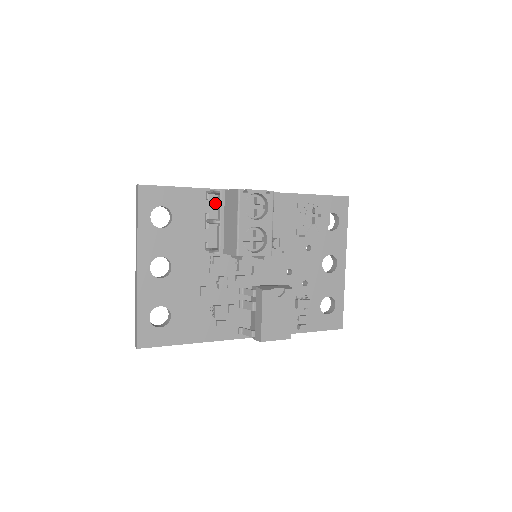
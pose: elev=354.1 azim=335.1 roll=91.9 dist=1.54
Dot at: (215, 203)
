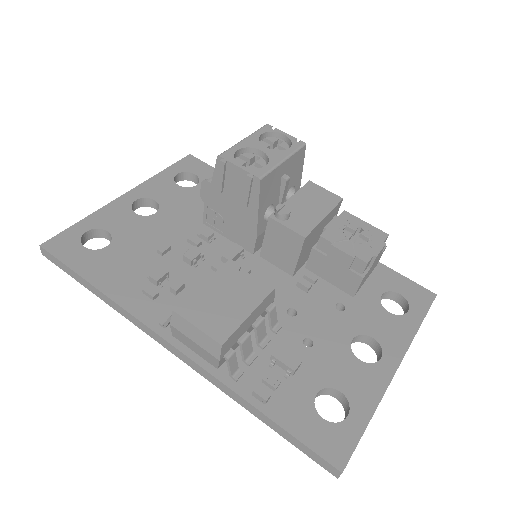
Dot at: occluded
